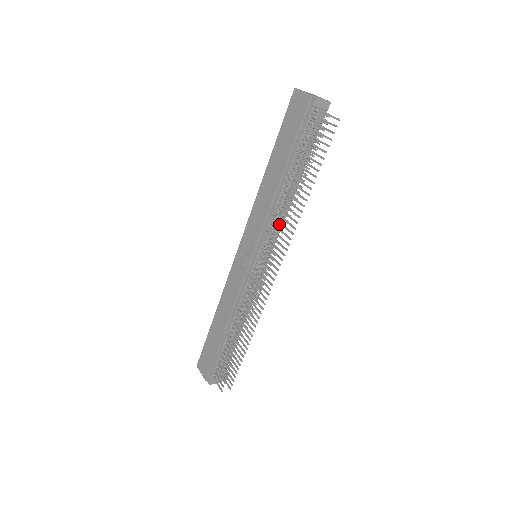
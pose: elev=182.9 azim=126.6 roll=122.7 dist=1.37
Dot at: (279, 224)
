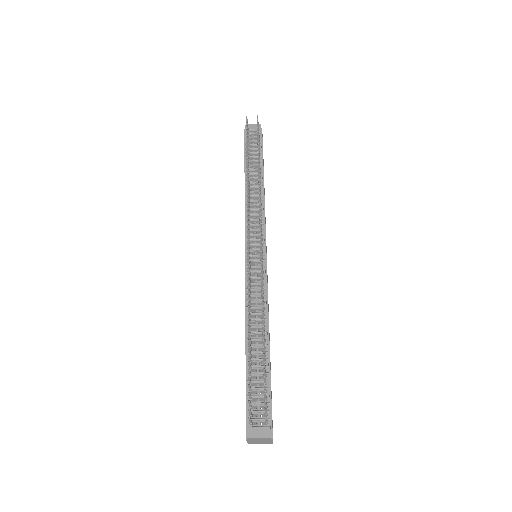
Dot at: occluded
